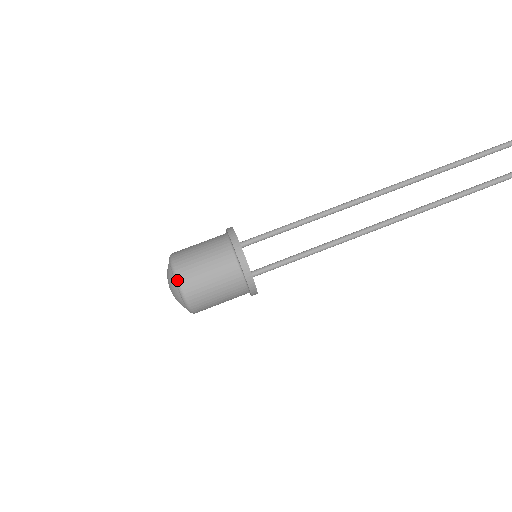
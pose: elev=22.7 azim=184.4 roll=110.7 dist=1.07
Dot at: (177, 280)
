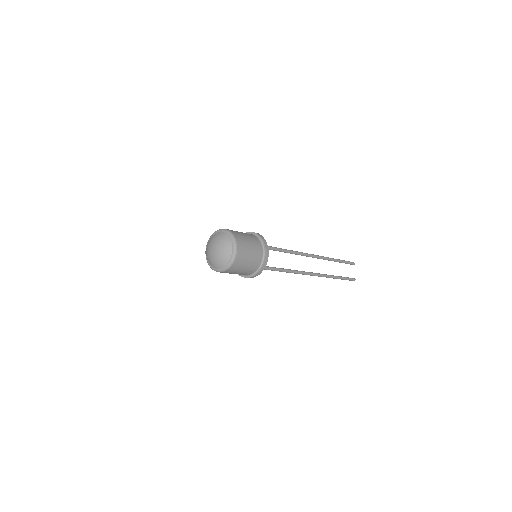
Dot at: (236, 253)
